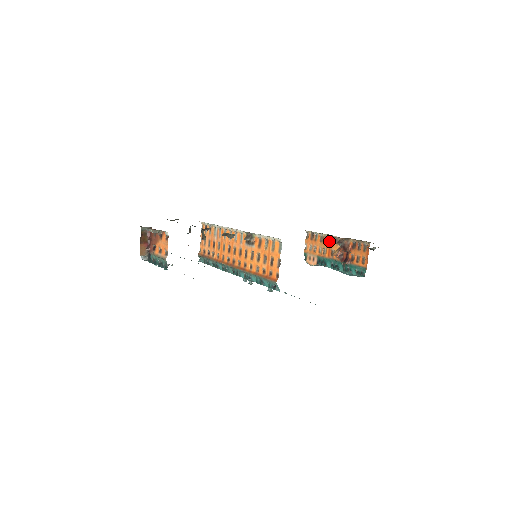
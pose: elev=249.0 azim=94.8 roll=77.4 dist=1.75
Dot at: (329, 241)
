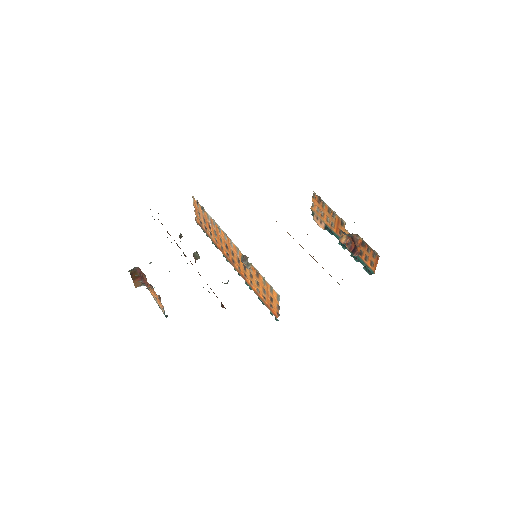
Dot at: (337, 220)
